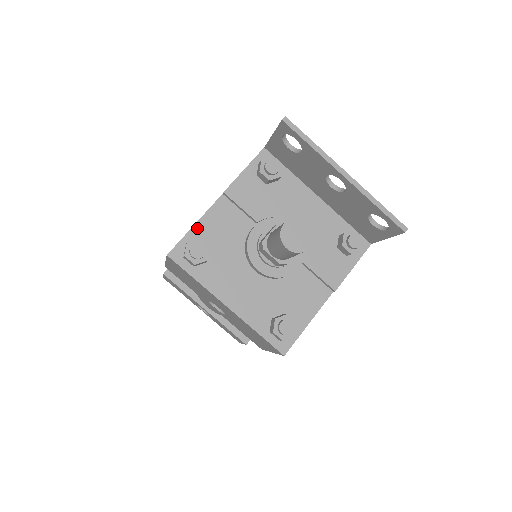
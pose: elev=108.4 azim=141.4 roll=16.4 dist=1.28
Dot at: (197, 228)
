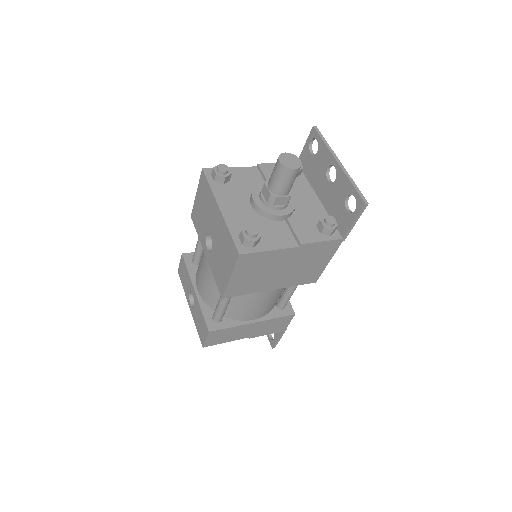
Dot at: (230, 169)
